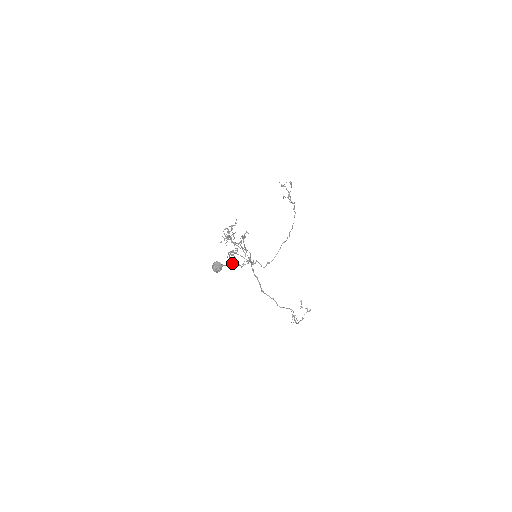
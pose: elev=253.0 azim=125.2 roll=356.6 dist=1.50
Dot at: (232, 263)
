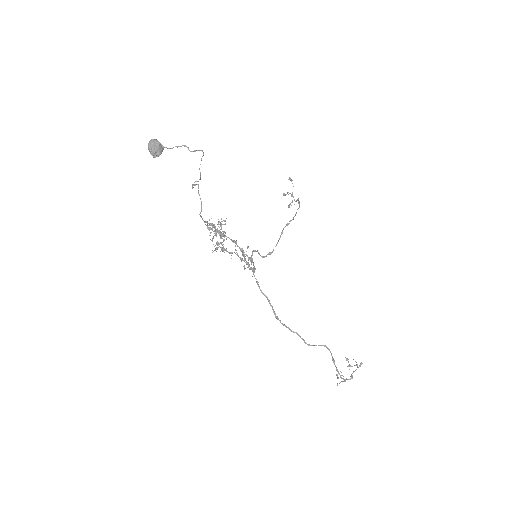
Dot at: (209, 228)
